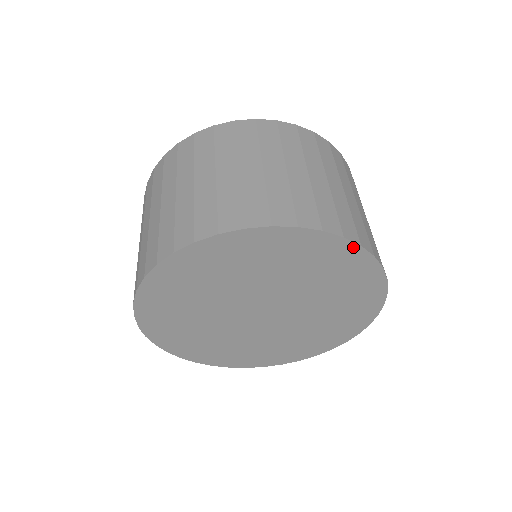
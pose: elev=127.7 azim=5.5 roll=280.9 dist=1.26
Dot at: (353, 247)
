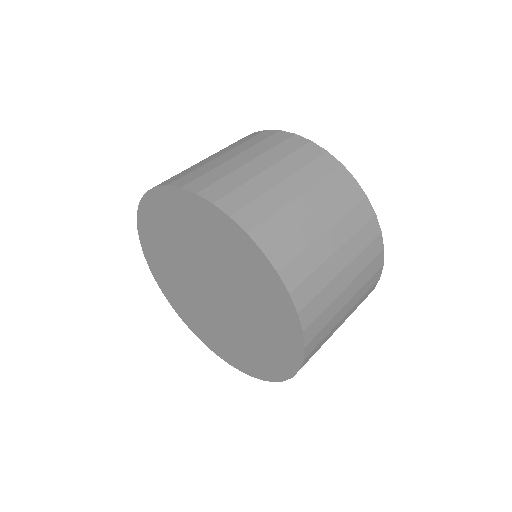
Dot at: (300, 342)
